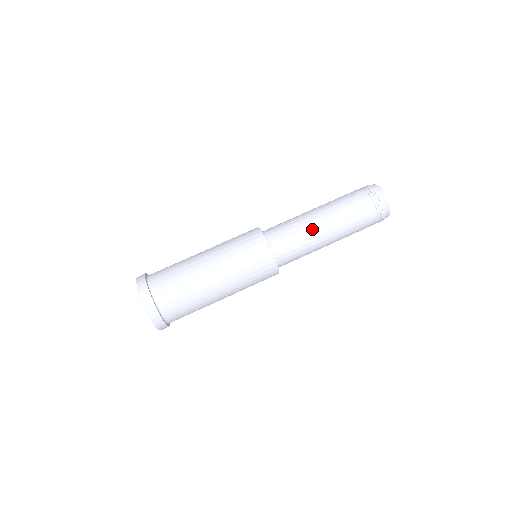
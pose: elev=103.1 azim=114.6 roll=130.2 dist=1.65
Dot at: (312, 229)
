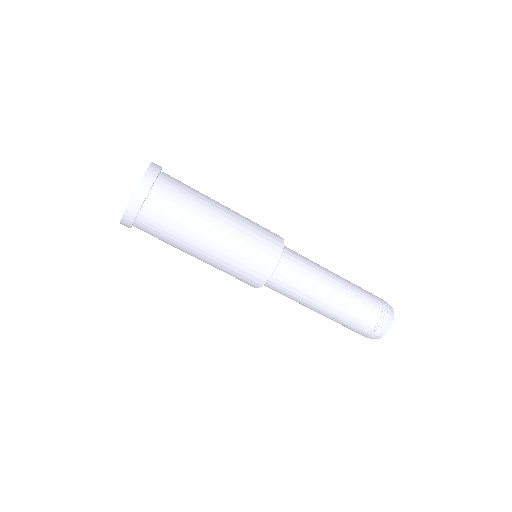
Dot at: (322, 281)
